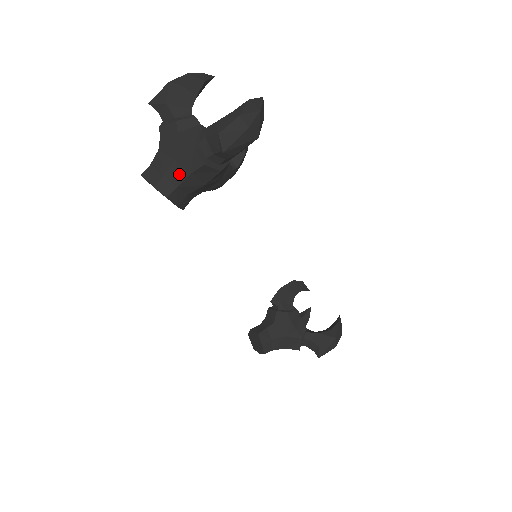
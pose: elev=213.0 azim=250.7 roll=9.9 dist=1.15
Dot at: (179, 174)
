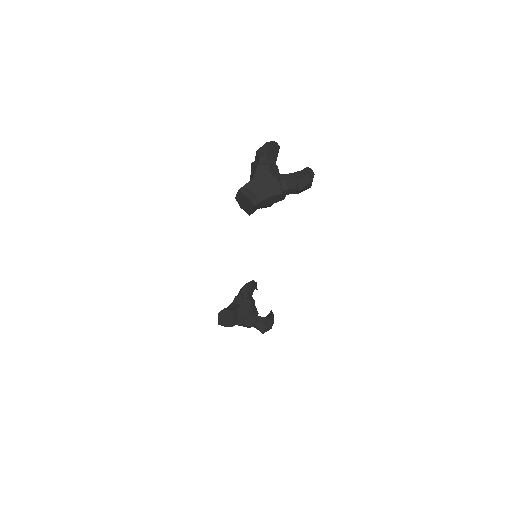
Dot at: (264, 195)
